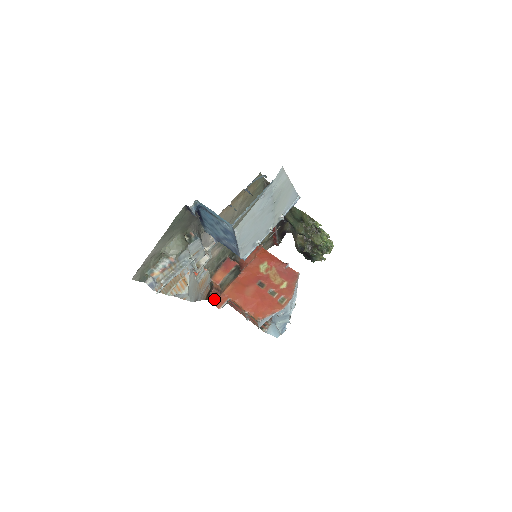
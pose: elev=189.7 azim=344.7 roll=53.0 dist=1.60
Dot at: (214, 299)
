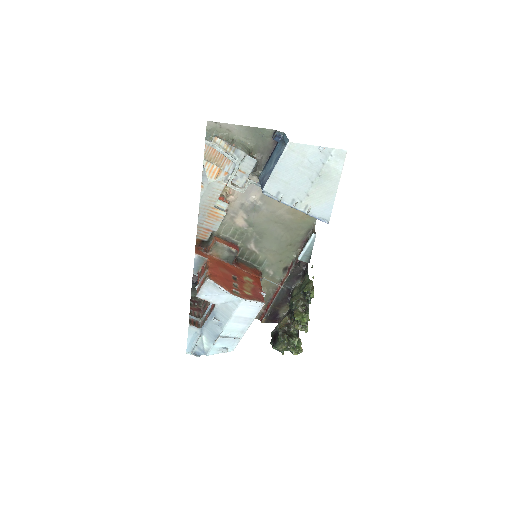
Dot at: (199, 250)
